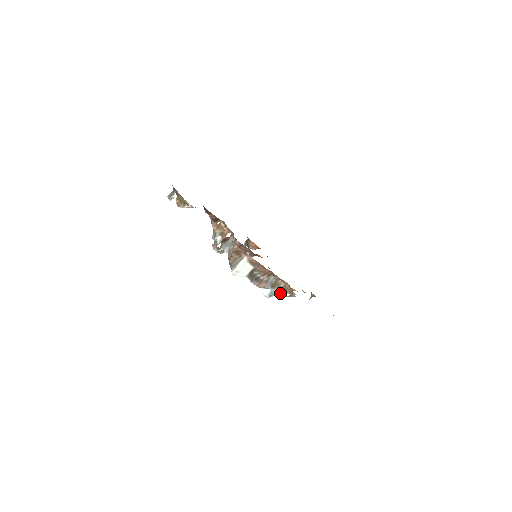
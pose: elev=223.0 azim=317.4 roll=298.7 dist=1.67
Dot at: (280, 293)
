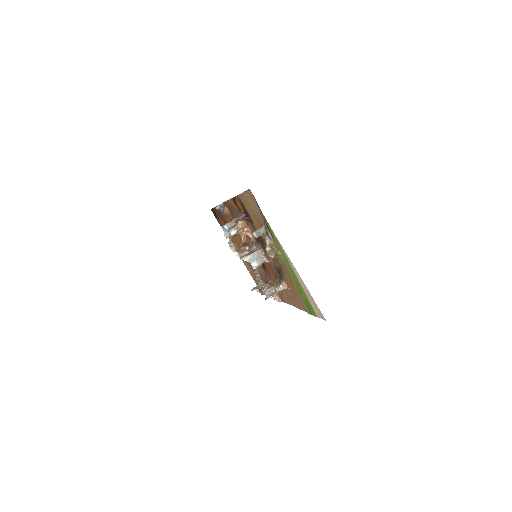
Dot at: occluded
